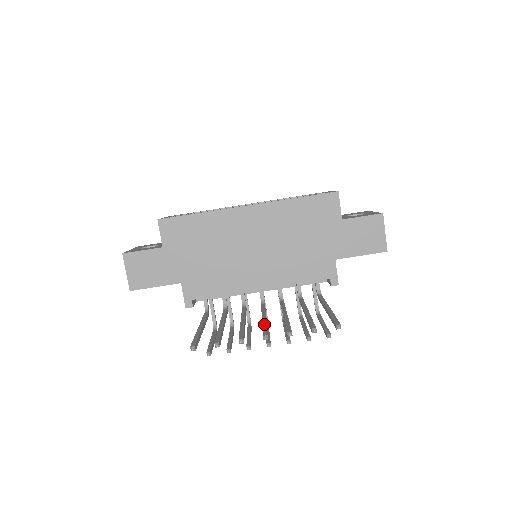
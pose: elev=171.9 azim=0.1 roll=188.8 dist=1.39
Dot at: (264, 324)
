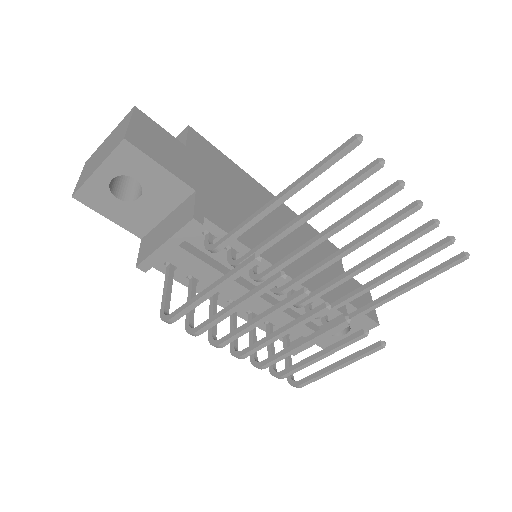
Dot at: (373, 230)
